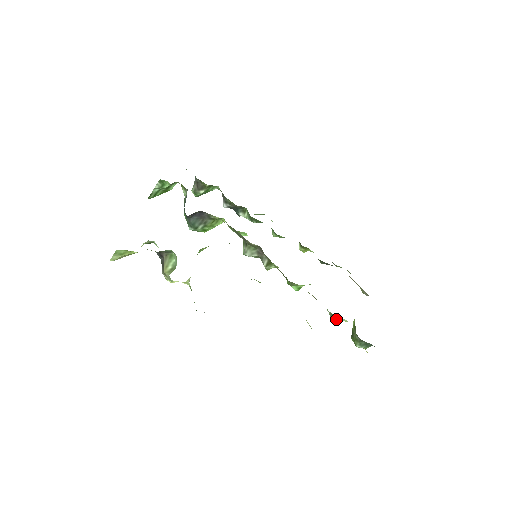
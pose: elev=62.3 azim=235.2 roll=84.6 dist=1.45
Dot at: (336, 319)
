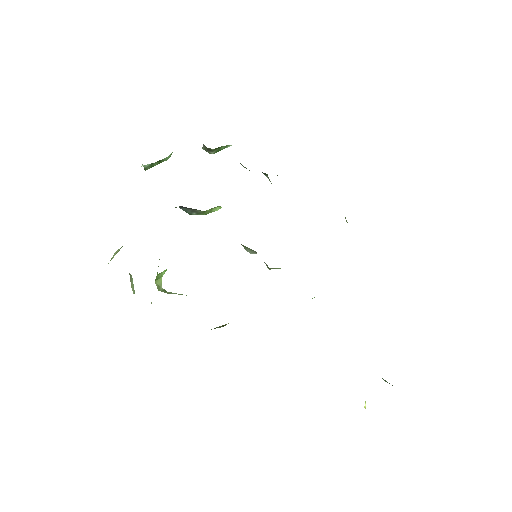
Dot at: occluded
